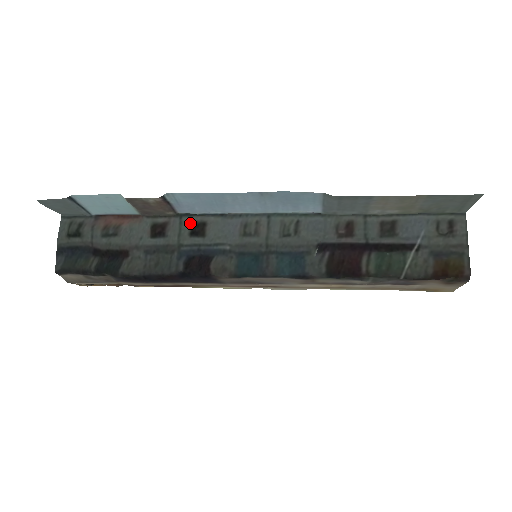
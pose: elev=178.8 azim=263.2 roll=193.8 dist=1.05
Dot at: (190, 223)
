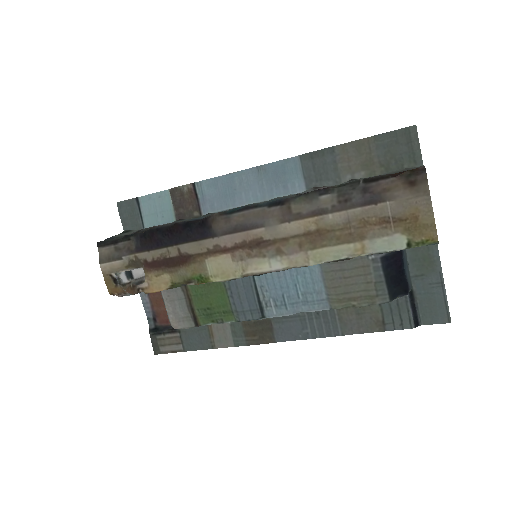
Dot at: occluded
